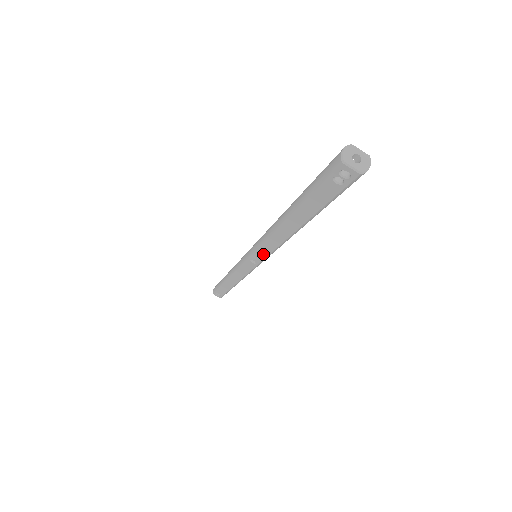
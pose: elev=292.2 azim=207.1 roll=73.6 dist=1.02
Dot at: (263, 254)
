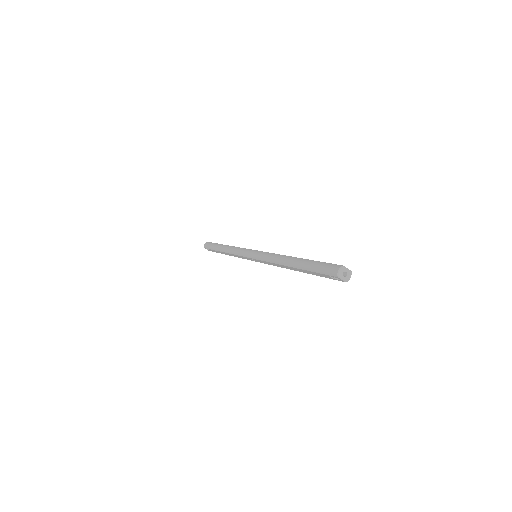
Dot at: (265, 263)
